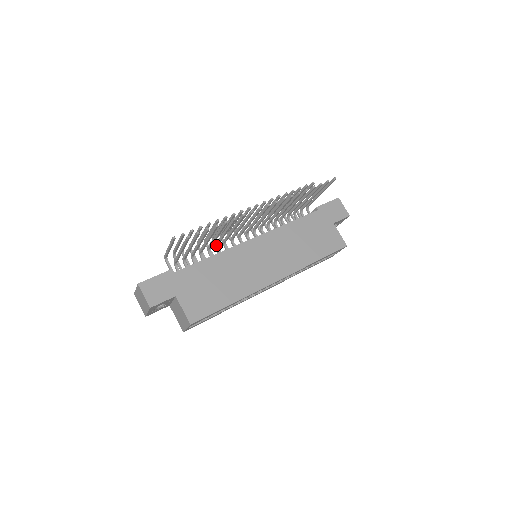
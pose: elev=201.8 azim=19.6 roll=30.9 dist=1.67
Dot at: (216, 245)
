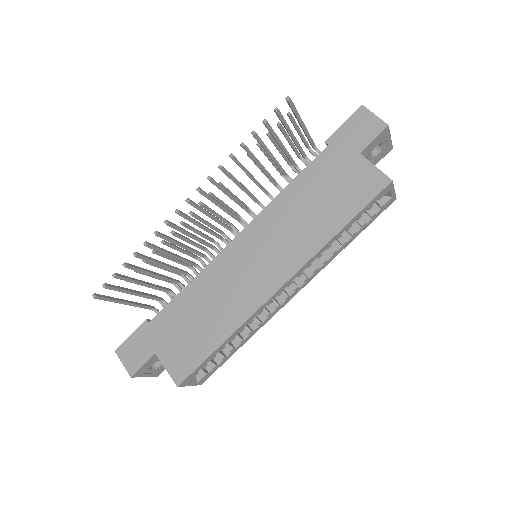
Dot at: occluded
